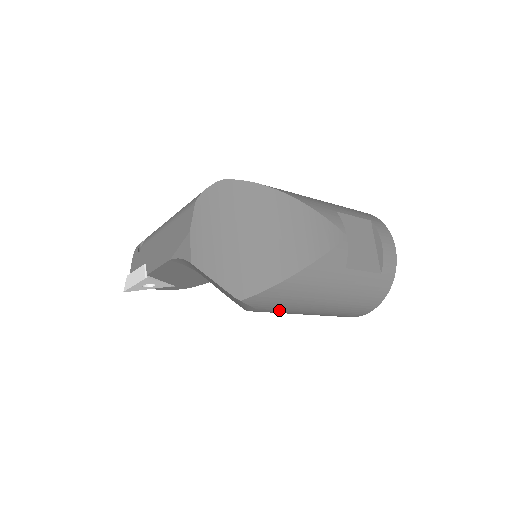
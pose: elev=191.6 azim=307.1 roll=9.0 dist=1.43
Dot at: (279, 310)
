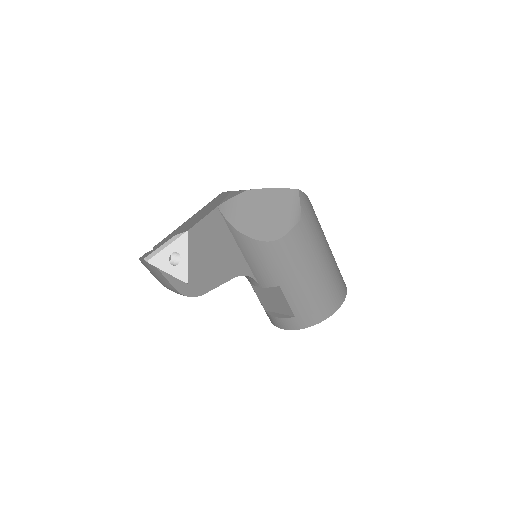
Dot at: (309, 233)
